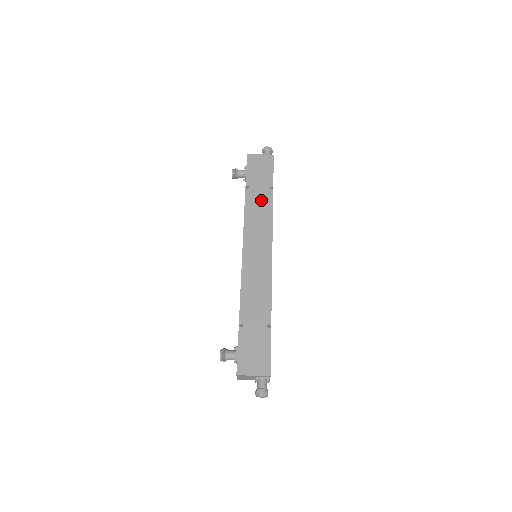
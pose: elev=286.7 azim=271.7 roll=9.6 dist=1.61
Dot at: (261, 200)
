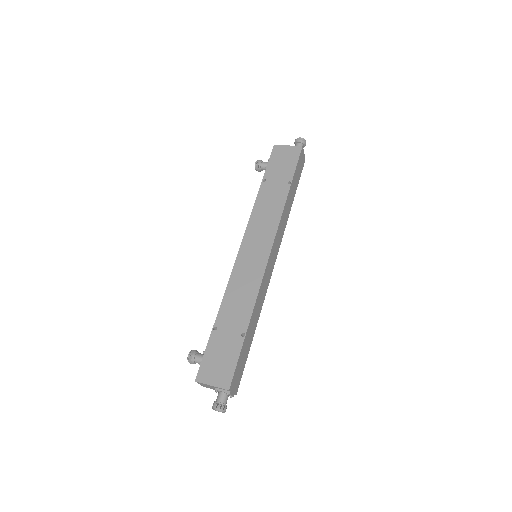
Dot at: (274, 195)
